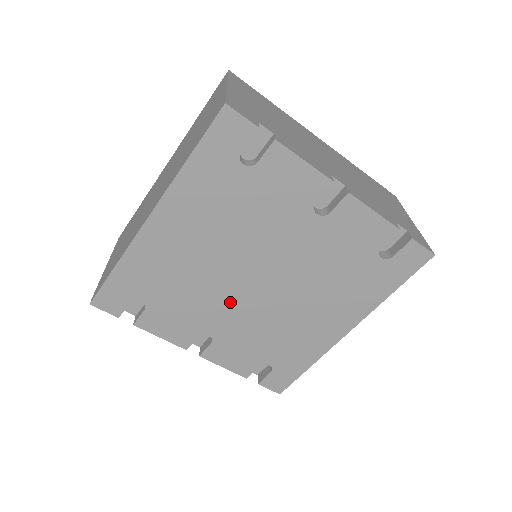
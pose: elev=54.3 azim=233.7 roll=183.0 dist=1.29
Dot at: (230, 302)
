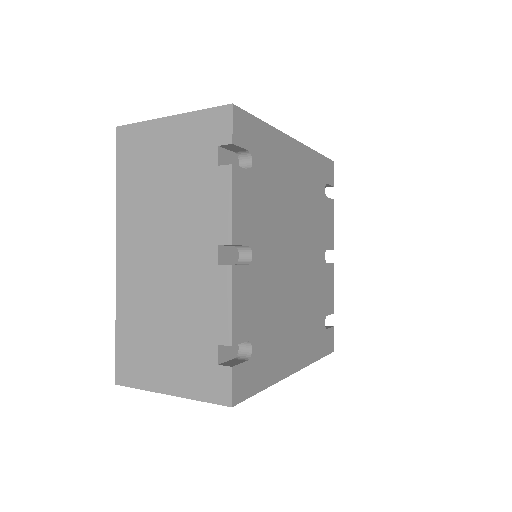
Dot at: (278, 248)
